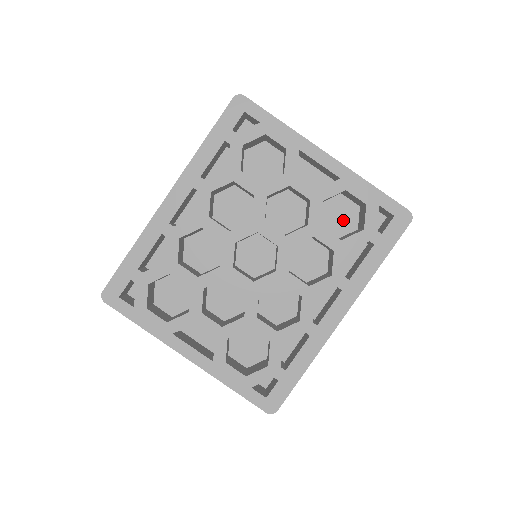
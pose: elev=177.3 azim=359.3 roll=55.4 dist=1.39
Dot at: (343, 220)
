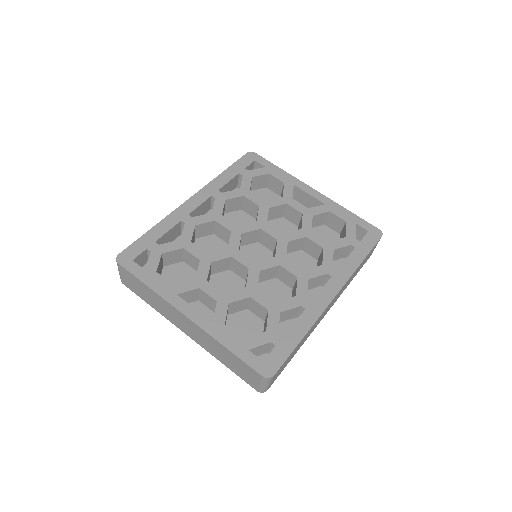
Dot at: occluded
